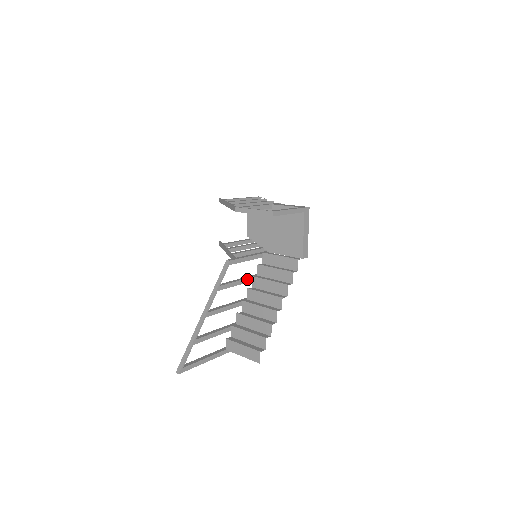
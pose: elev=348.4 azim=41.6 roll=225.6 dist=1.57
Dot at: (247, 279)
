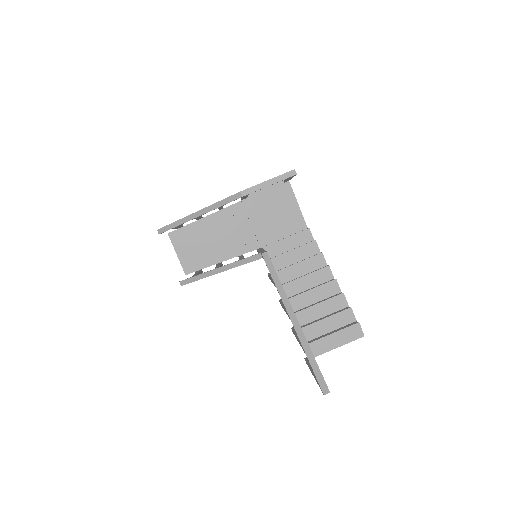
Dot at: occluded
